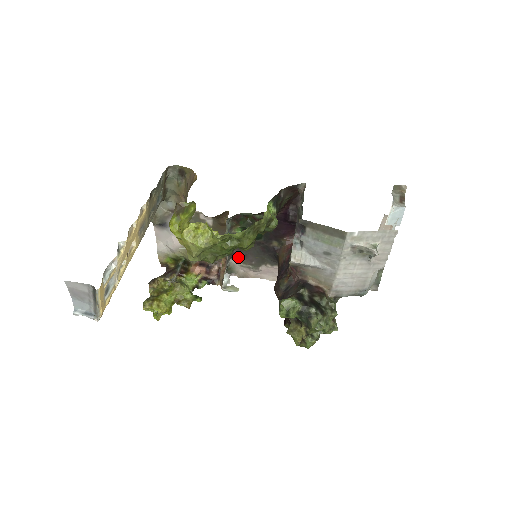
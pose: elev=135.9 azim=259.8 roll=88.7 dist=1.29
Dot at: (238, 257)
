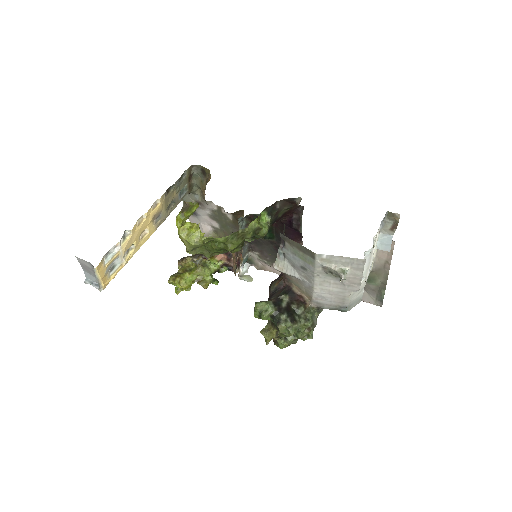
Dot at: (255, 251)
